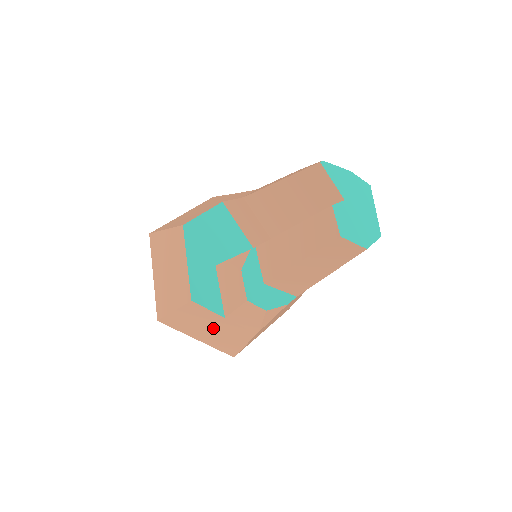
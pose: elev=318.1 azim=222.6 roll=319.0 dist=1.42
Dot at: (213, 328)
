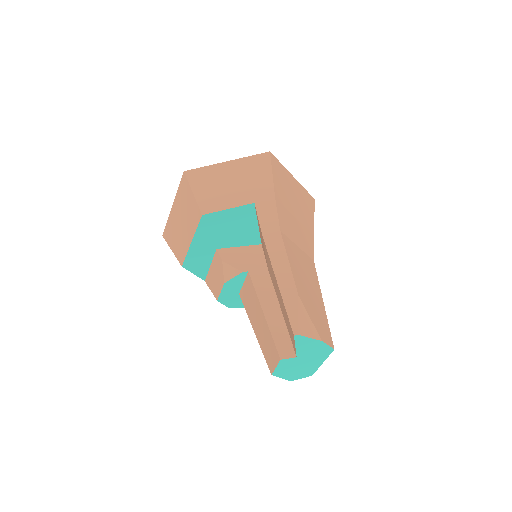
Dot at: occluded
